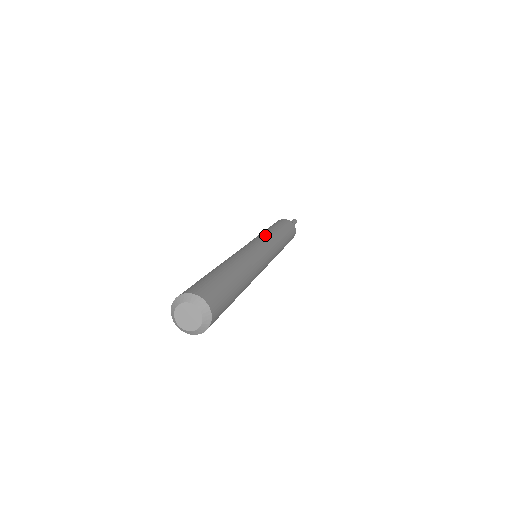
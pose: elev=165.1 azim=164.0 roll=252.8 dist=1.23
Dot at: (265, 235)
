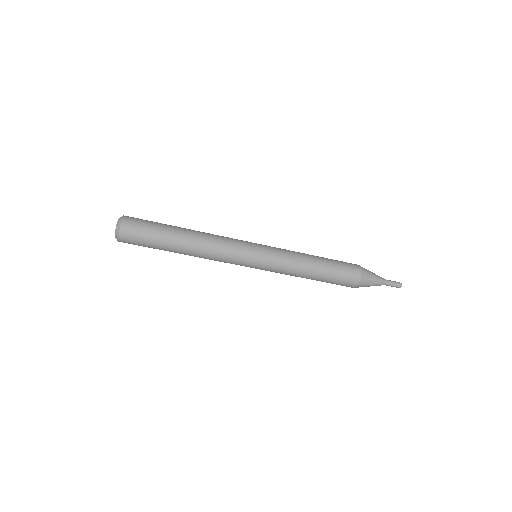
Dot at: (283, 249)
